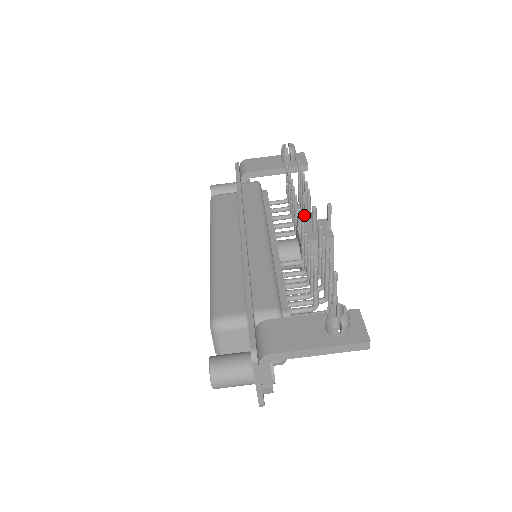
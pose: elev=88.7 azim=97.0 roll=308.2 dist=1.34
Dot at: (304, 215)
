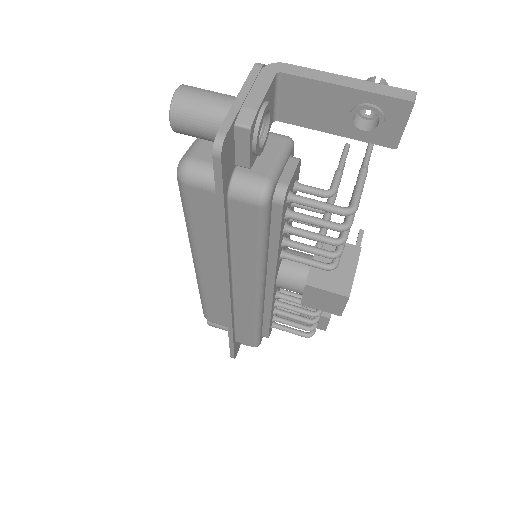
Dot at: occluded
